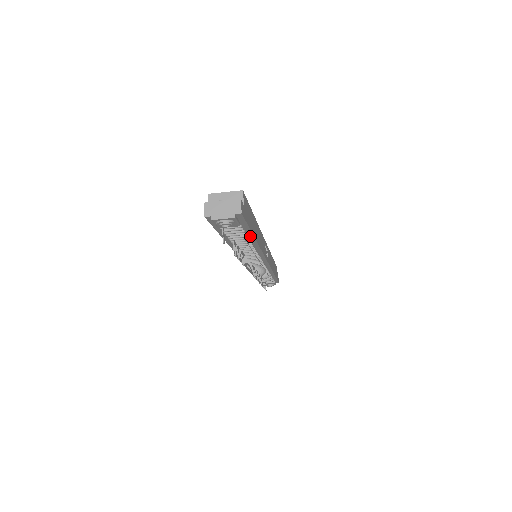
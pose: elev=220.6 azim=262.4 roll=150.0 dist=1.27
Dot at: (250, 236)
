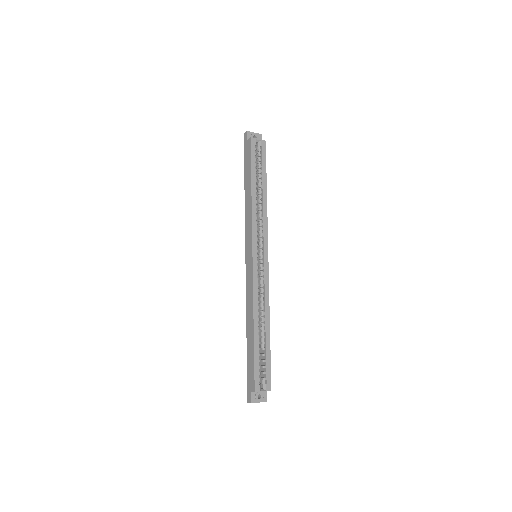
Dot at: occluded
